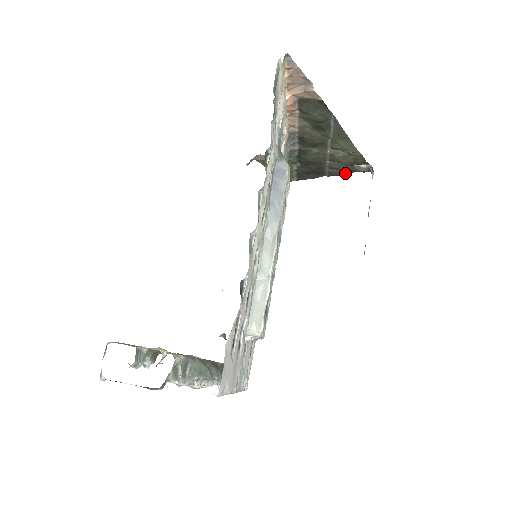
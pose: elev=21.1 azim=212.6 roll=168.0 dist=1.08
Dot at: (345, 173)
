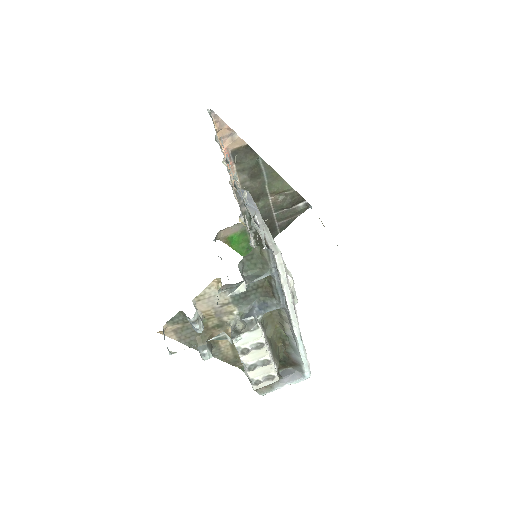
Dot at: (291, 221)
